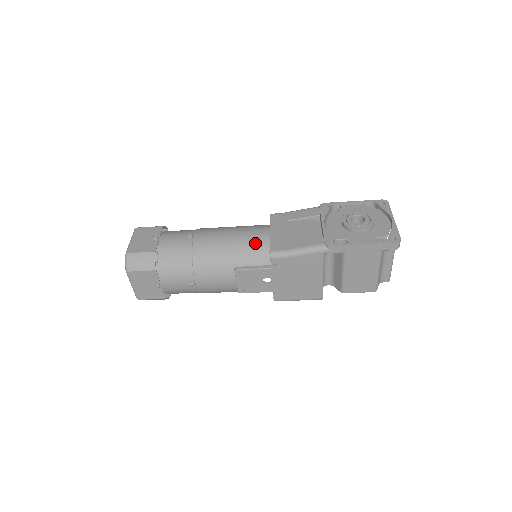
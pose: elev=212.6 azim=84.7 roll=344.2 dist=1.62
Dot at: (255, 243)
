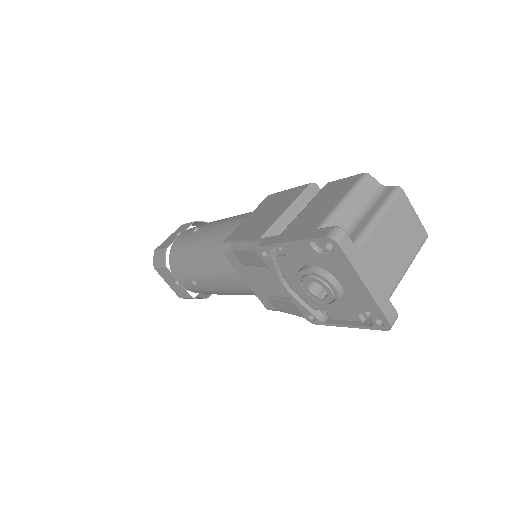
Dot at: (245, 292)
